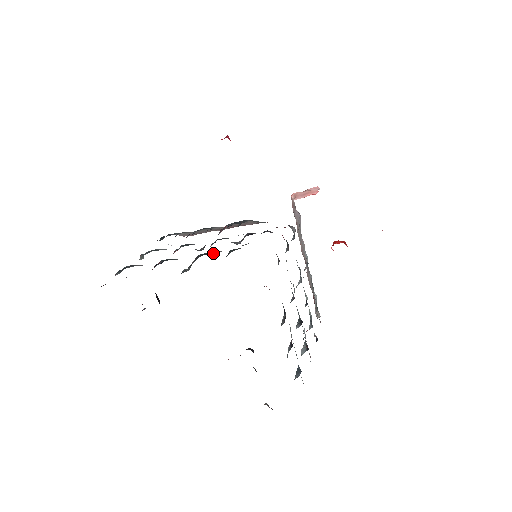
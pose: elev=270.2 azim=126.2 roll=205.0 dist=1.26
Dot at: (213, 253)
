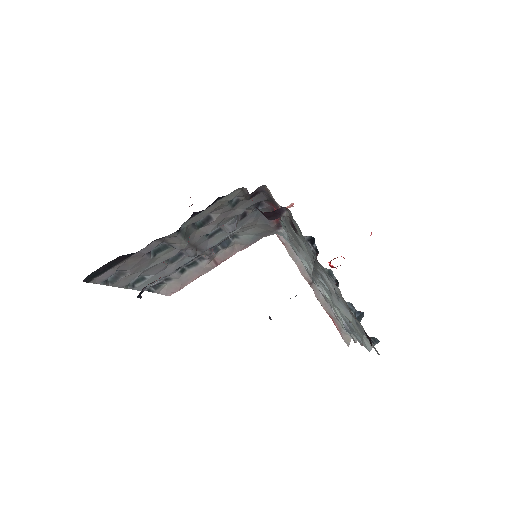
Dot at: (210, 222)
